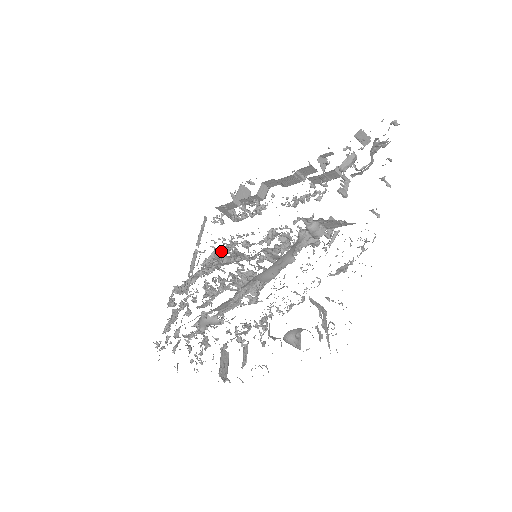
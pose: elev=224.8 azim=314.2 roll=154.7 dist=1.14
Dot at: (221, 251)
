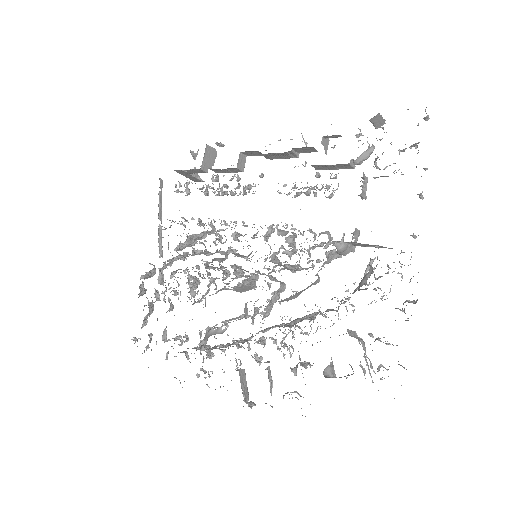
Dot at: (199, 236)
